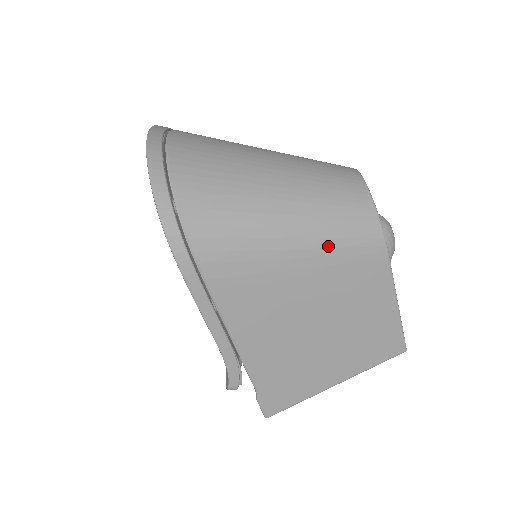
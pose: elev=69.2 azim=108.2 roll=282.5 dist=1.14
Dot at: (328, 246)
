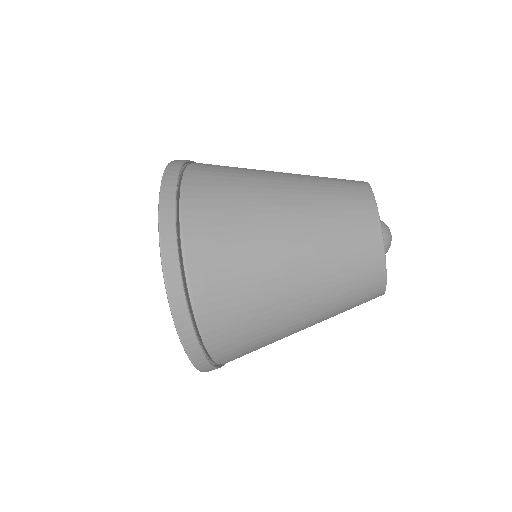
Dot at: occluded
